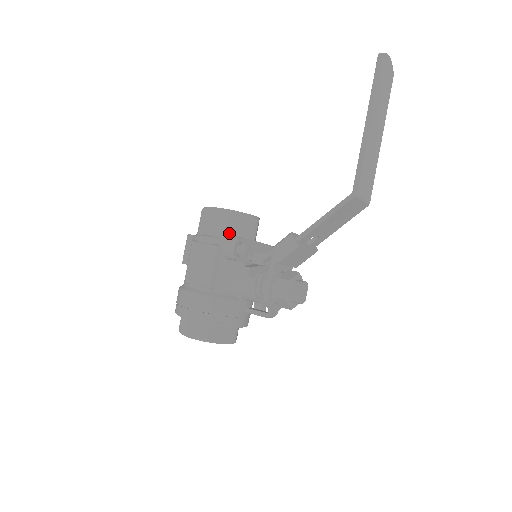
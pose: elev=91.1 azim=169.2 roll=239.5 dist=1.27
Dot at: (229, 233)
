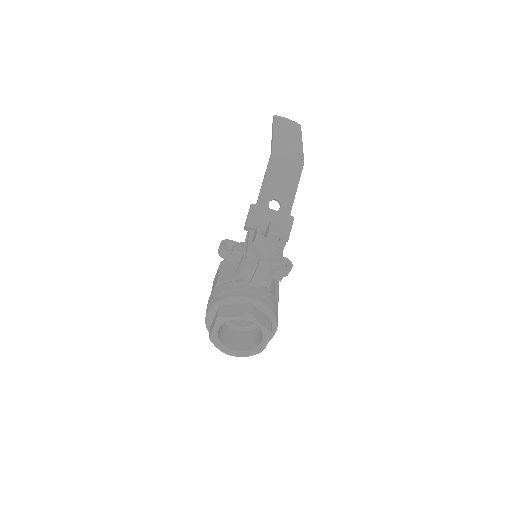
Dot at: occluded
